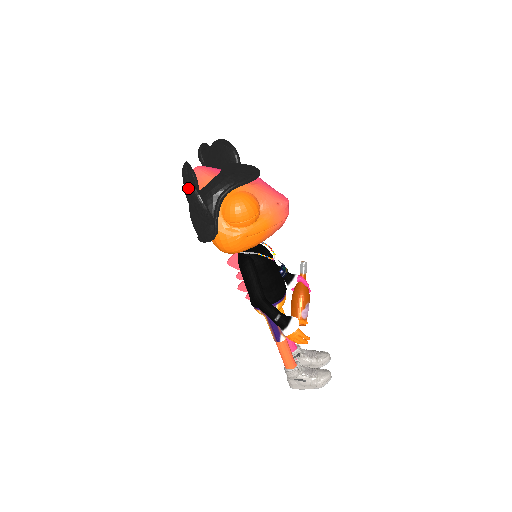
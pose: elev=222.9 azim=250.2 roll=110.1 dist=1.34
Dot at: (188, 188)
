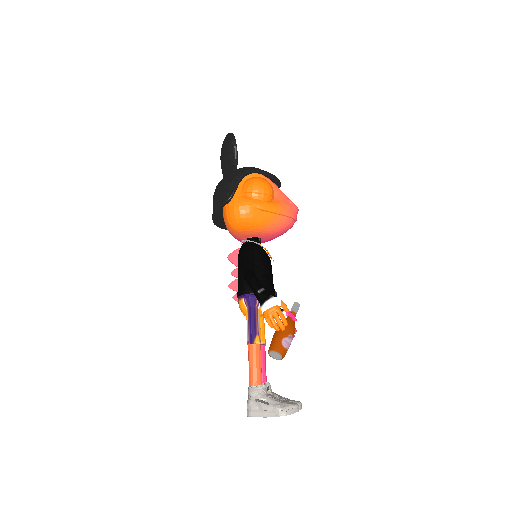
Dot at: (227, 136)
